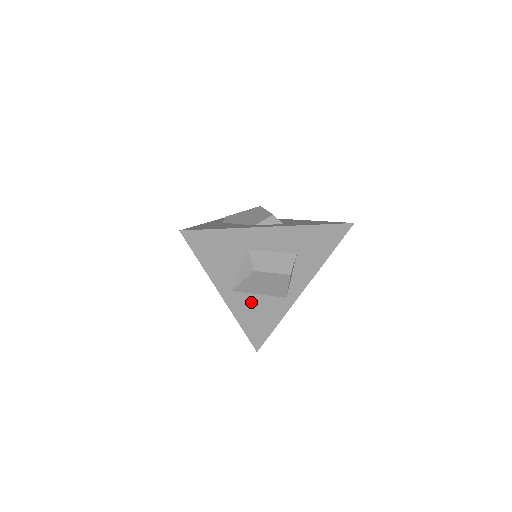
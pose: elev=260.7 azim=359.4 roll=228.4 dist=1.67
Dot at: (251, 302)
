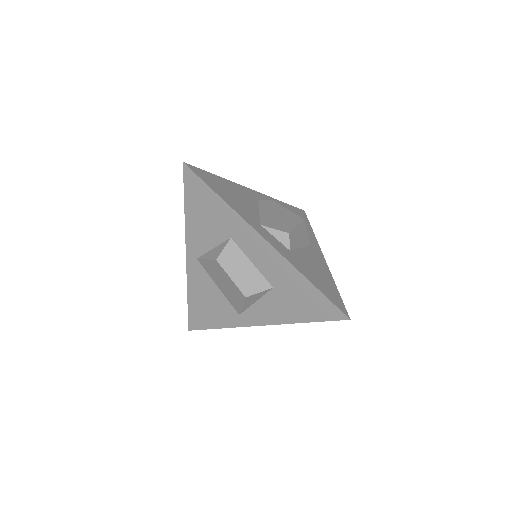
Dot at: (207, 285)
